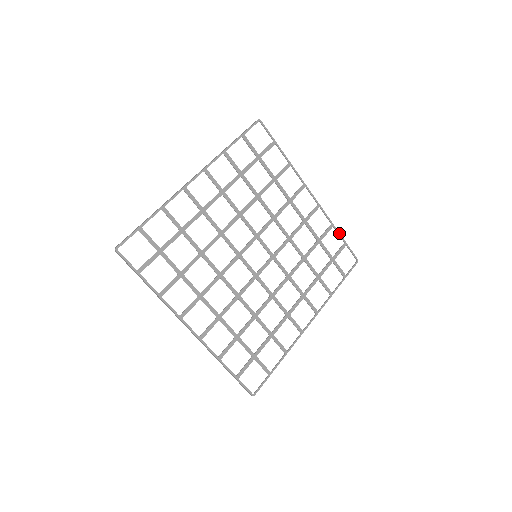
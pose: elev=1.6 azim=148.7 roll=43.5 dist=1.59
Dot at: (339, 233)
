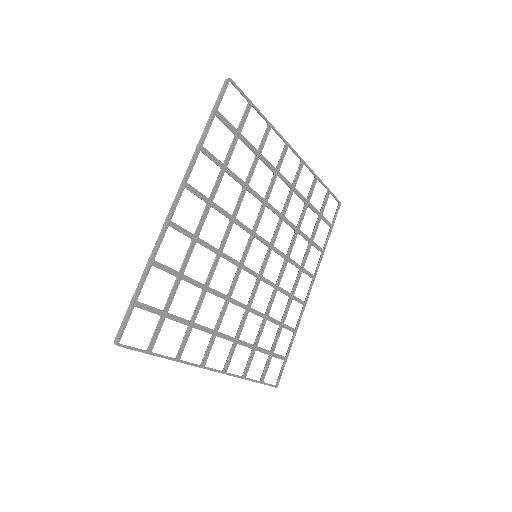
Dot at: (323, 183)
